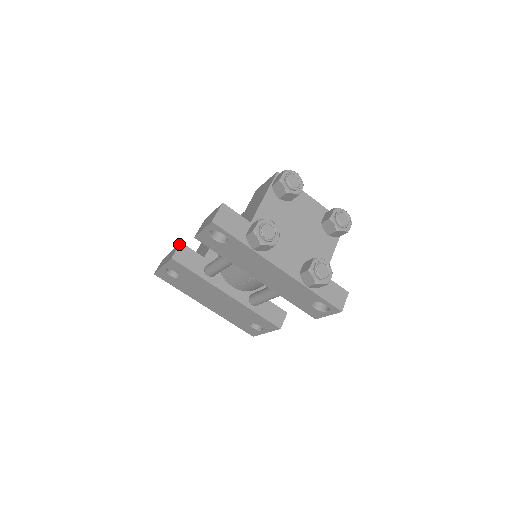
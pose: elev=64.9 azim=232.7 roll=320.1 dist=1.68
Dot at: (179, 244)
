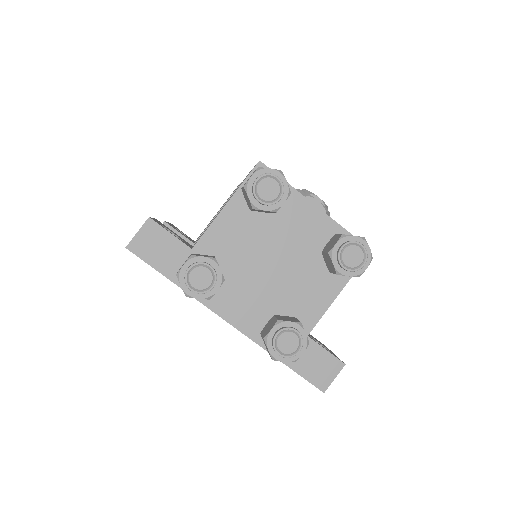
Dot at: occluded
